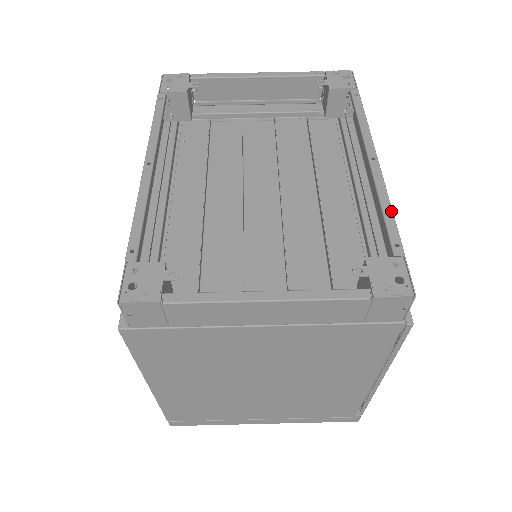
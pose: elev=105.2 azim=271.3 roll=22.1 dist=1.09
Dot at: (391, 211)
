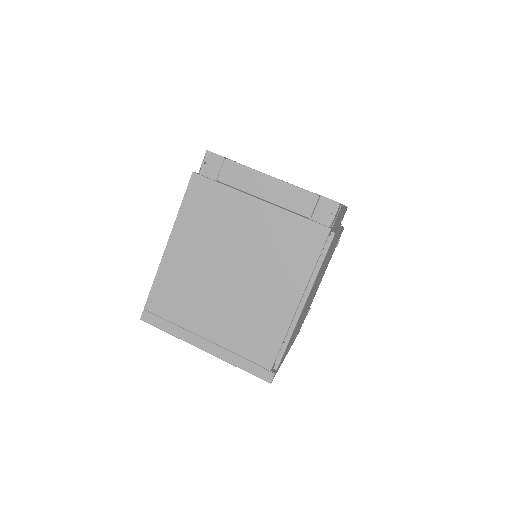
Dot at: occluded
